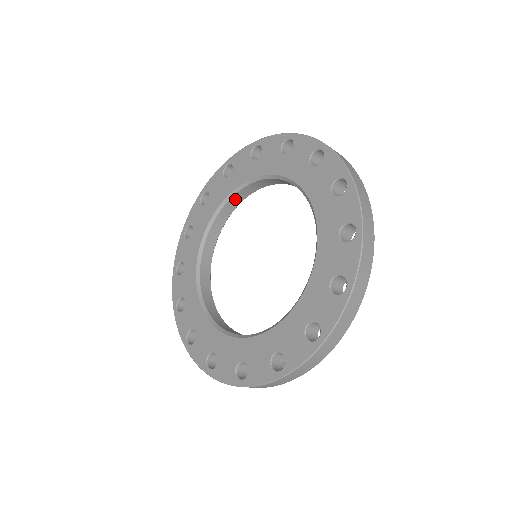
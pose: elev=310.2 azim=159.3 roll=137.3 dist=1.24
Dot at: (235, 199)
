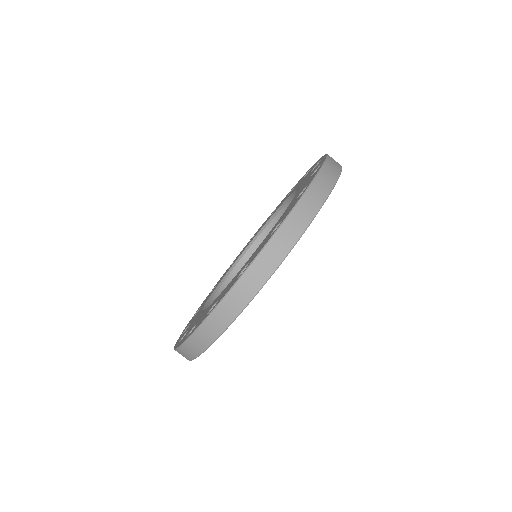
Dot at: (269, 230)
